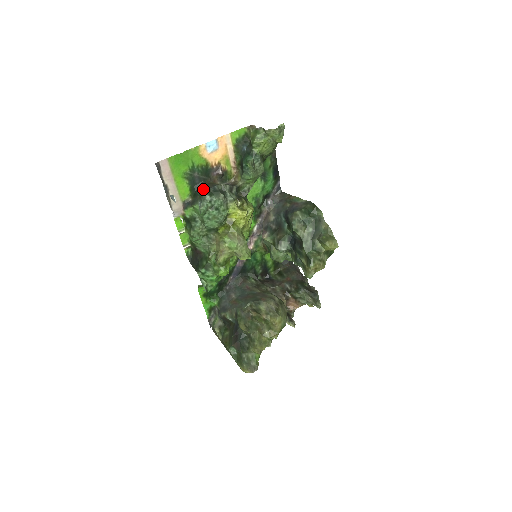
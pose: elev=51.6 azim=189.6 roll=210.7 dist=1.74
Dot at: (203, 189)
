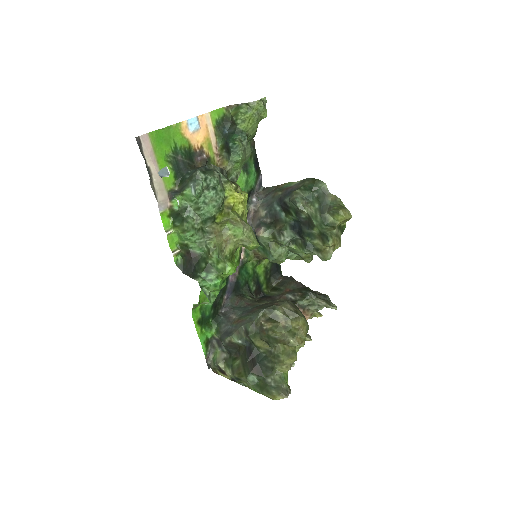
Dot at: (192, 171)
